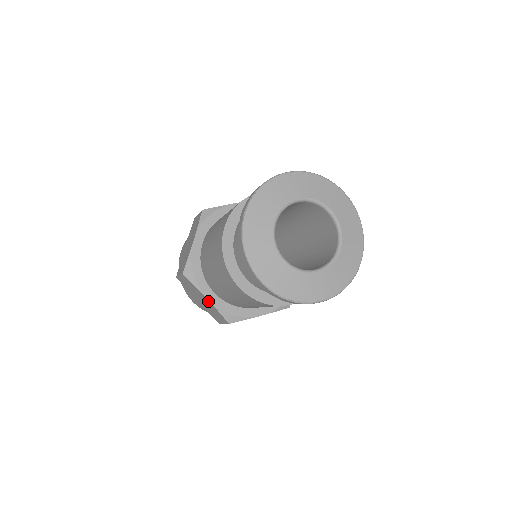
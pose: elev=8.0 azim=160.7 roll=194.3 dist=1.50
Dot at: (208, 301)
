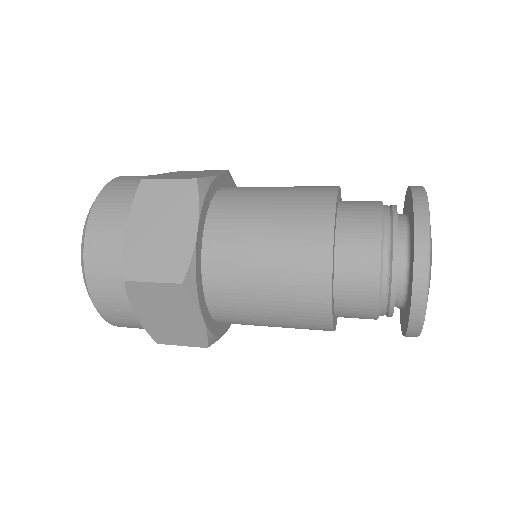
Dot at: occluded
